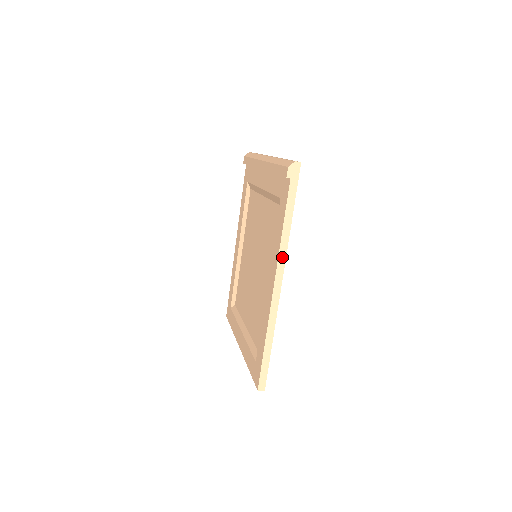
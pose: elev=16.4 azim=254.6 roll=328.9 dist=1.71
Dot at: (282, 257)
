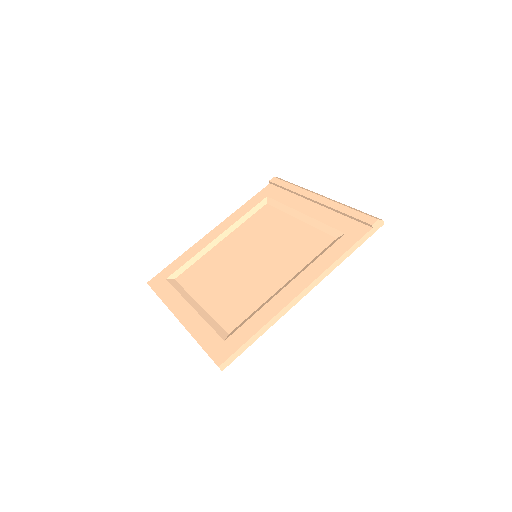
Dot at: (325, 274)
